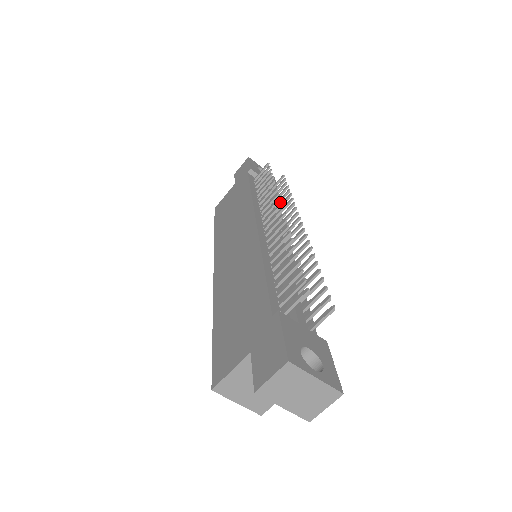
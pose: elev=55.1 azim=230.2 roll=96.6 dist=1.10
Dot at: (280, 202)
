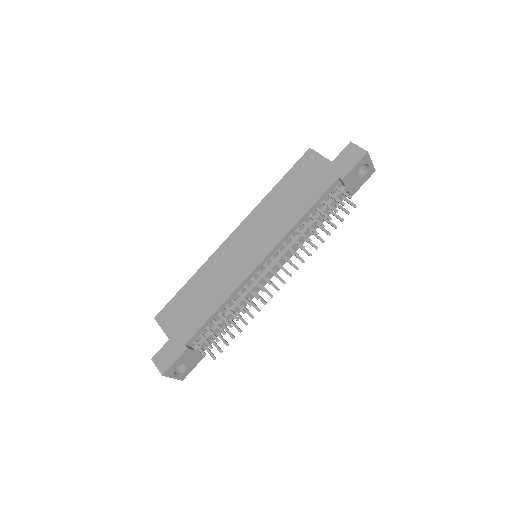
Dot at: occluded
